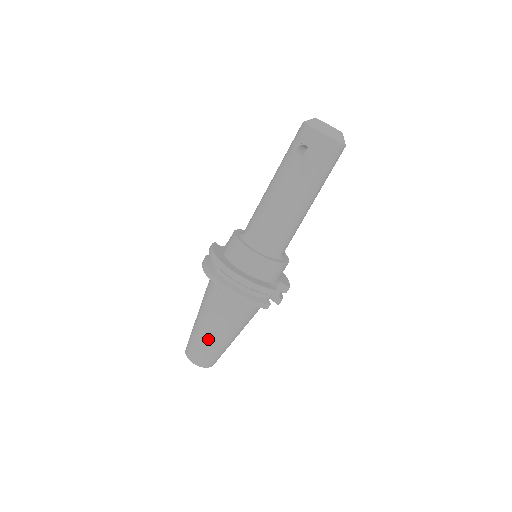
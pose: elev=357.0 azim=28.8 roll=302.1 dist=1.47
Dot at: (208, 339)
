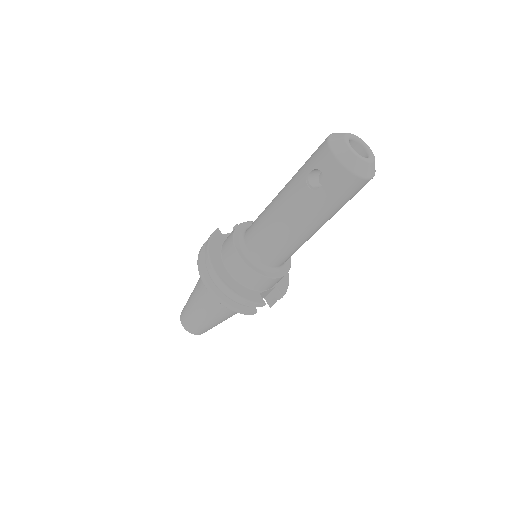
Dot at: (197, 317)
